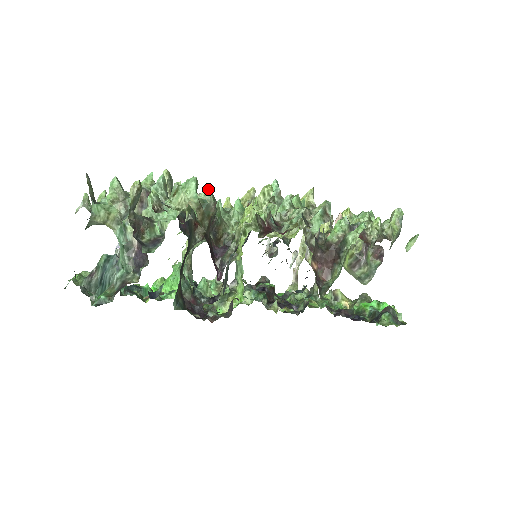
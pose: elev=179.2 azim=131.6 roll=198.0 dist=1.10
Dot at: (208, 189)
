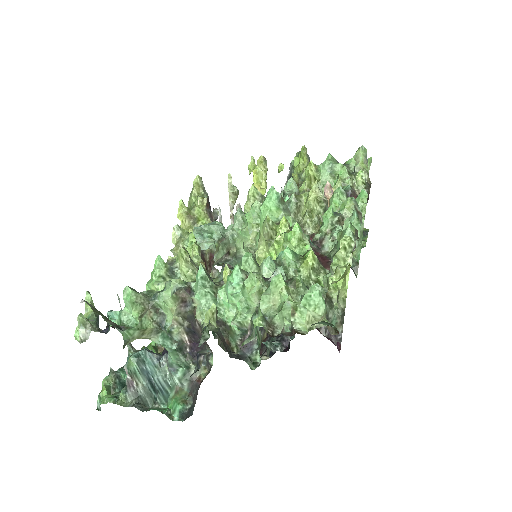
Dot at: (316, 286)
